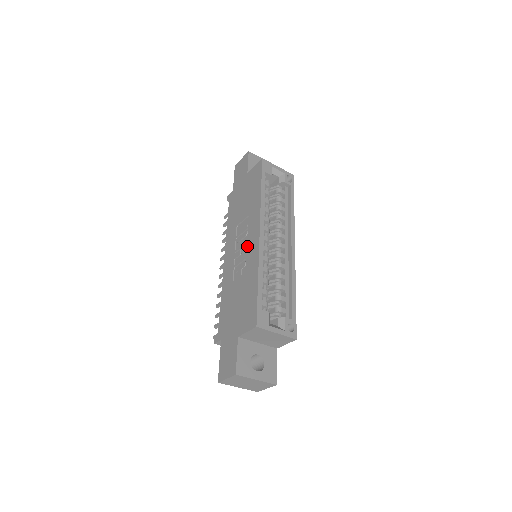
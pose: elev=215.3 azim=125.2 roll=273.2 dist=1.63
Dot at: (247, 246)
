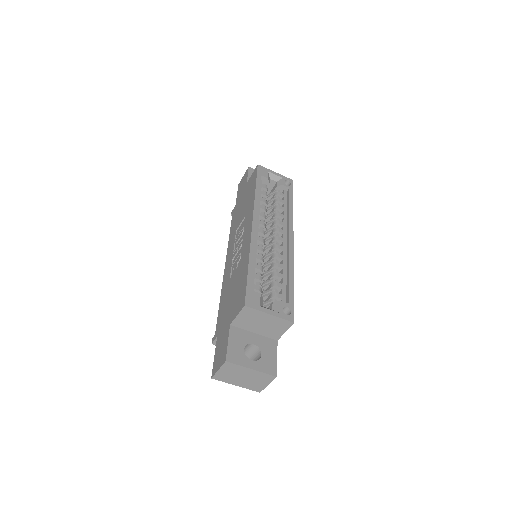
Dot at: (242, 241)
